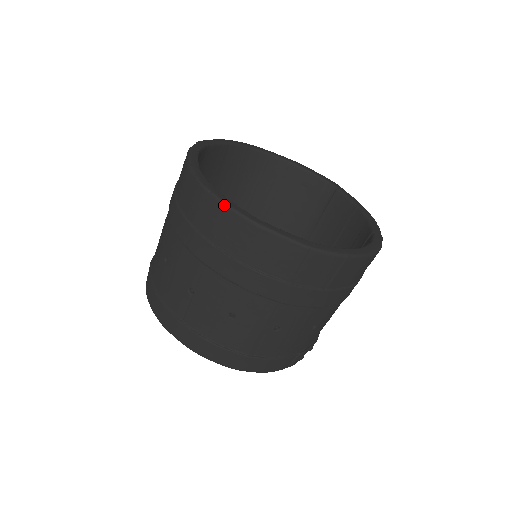
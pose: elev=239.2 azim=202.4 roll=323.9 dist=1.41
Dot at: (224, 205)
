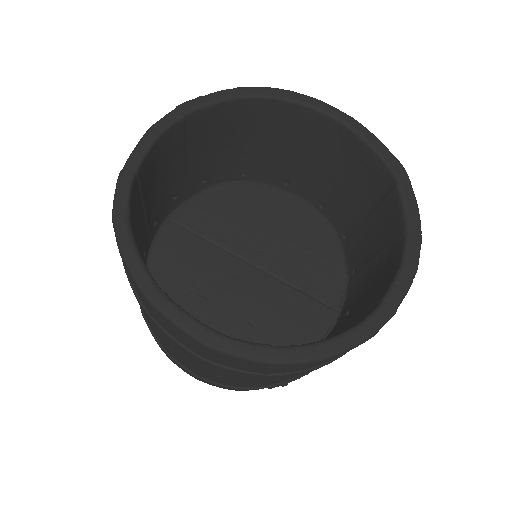
Dot at: (121, 257)
